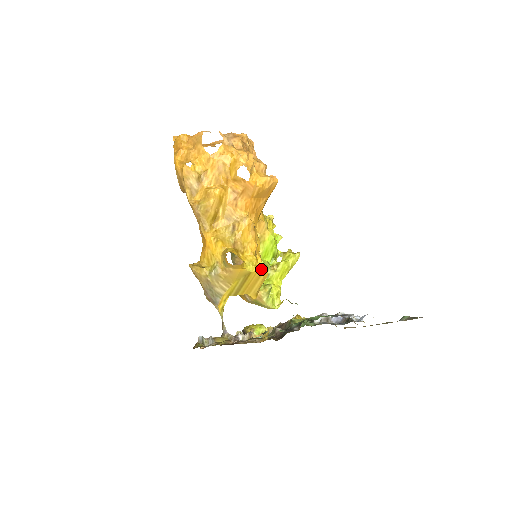
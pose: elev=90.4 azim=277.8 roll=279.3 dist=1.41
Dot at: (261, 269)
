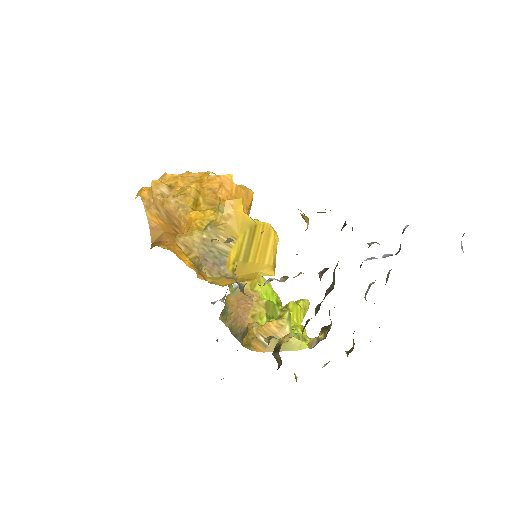
Dot at: (267, 224)
